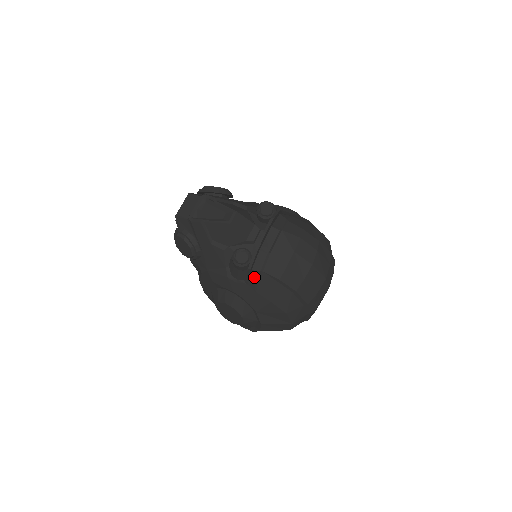
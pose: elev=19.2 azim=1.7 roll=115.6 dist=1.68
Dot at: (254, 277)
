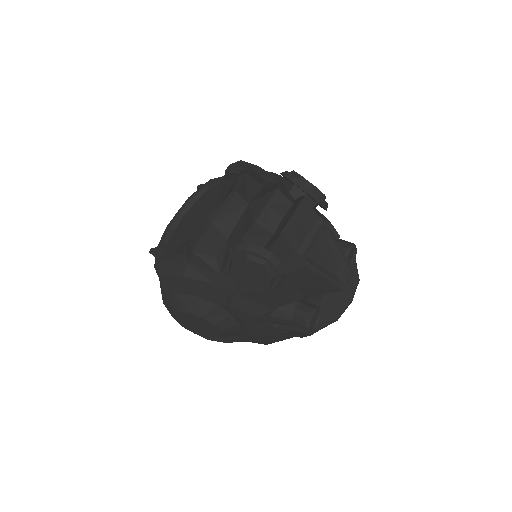
Dot at: occluded
